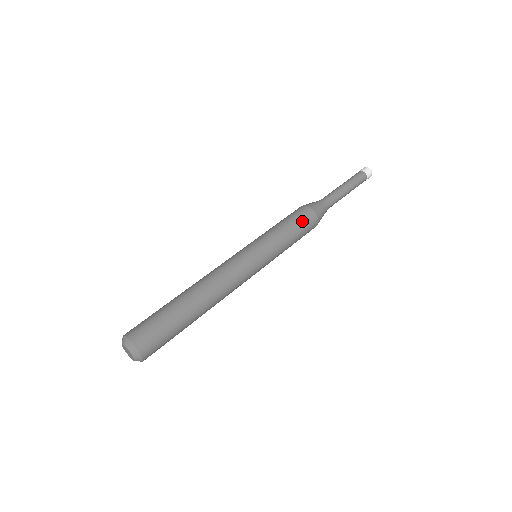
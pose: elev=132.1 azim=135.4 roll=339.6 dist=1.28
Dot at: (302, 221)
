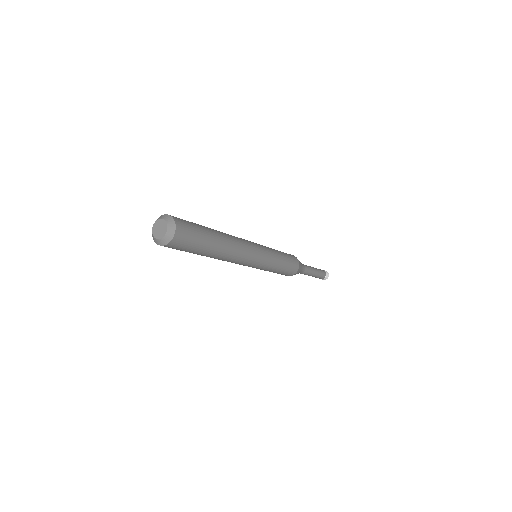
Dot at: occluded
